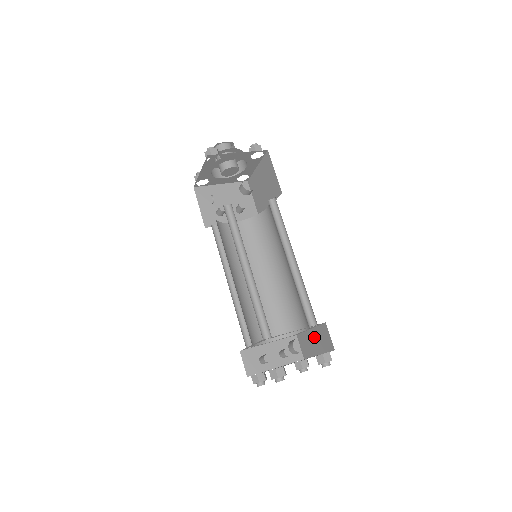
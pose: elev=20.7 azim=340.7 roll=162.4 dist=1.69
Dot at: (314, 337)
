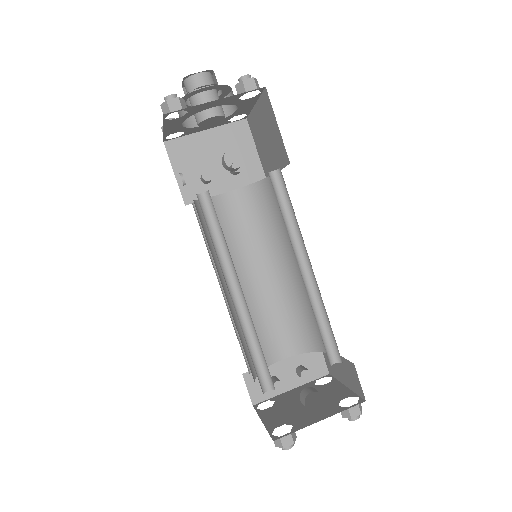
Dot at: (340, 365)
